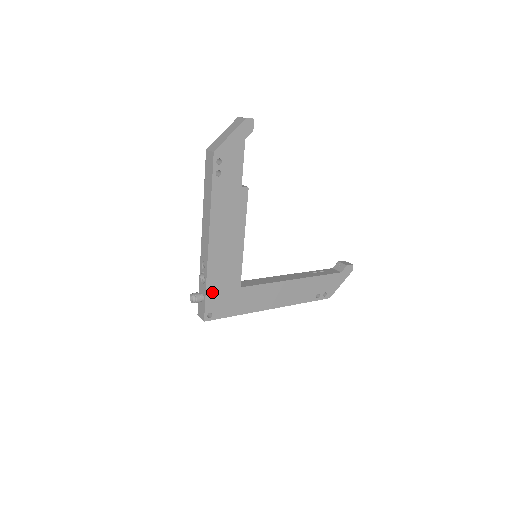
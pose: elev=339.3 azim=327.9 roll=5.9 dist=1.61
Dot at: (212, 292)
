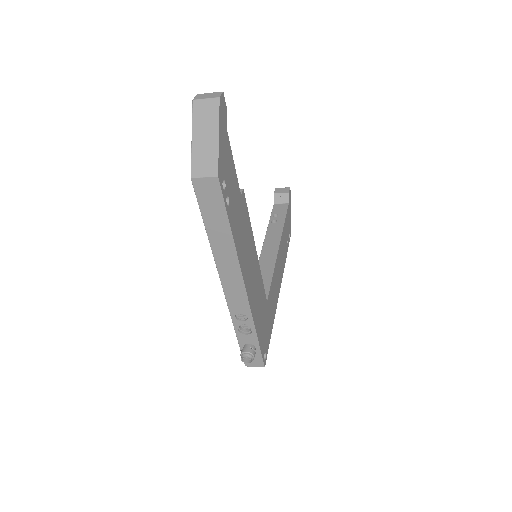
Dot at: (260, 334)
